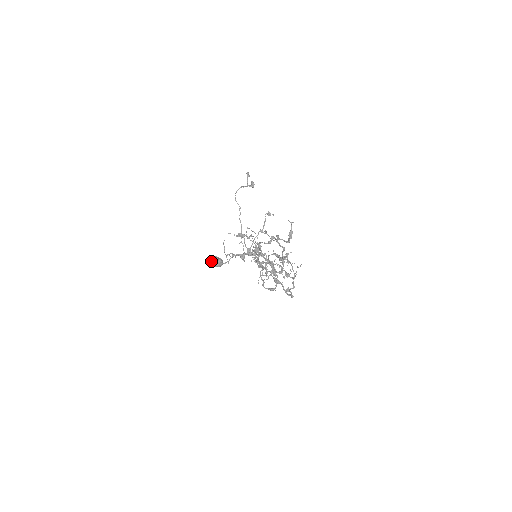
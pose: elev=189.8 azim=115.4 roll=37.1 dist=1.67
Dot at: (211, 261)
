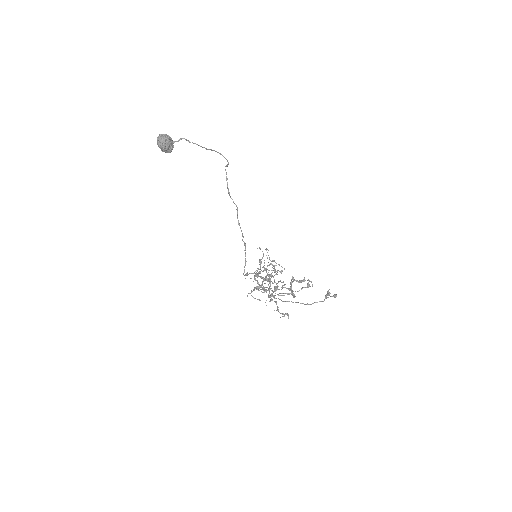
Dot at: (161, 148)
